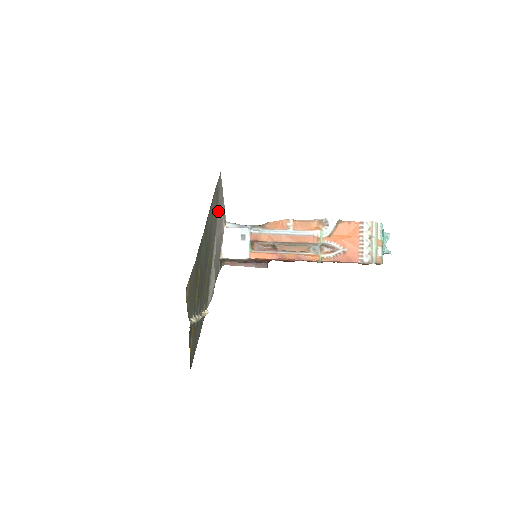
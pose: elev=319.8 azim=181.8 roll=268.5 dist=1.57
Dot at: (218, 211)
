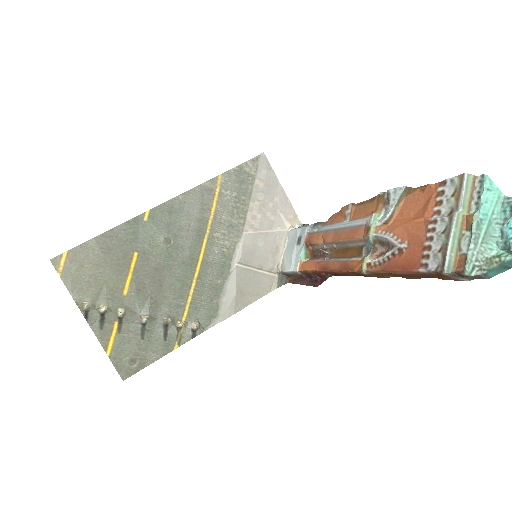
Dot at: (253, 203)
